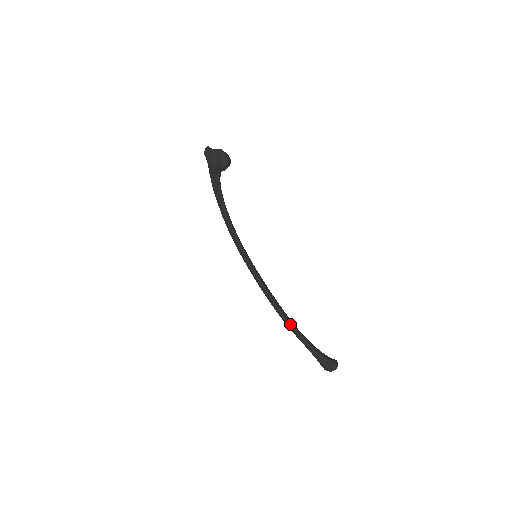
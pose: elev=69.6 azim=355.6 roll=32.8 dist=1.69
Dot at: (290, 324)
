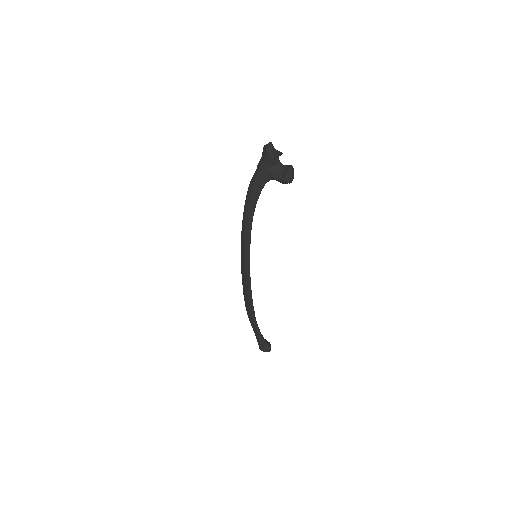
Dot at: occluded
